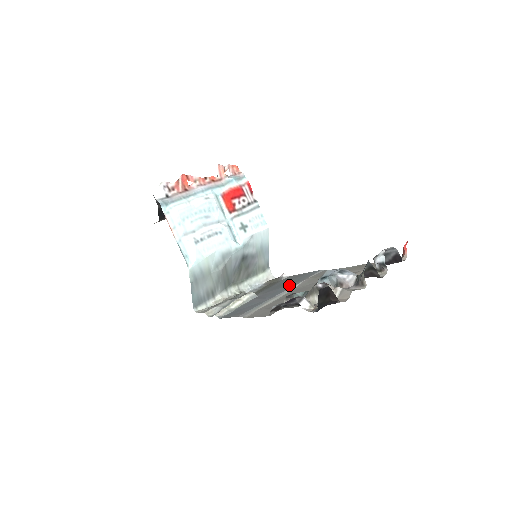
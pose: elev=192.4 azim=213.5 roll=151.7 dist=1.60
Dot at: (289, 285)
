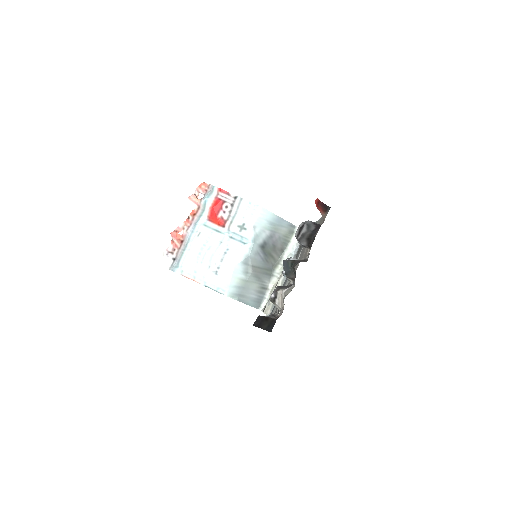
Dot at: occluded
